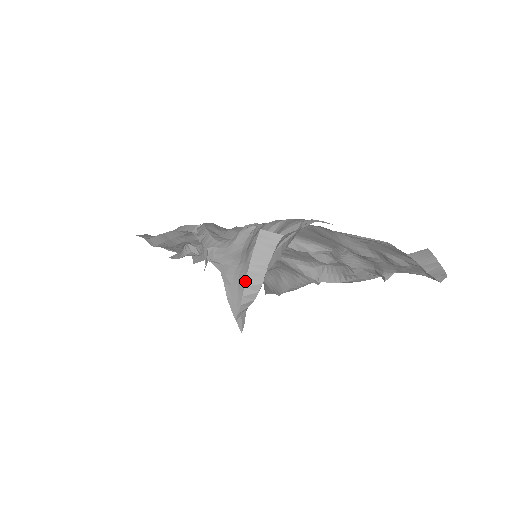
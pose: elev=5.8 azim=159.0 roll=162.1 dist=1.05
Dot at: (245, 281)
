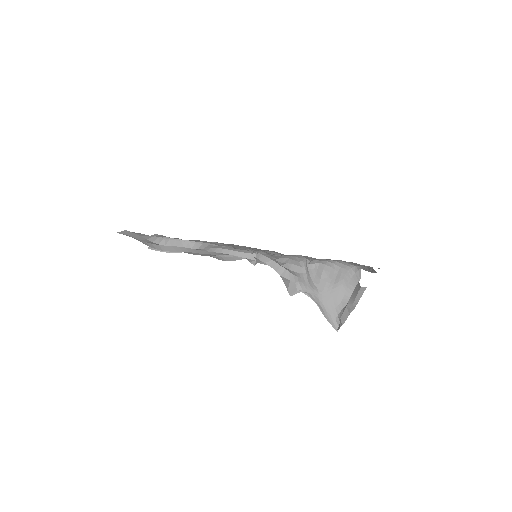
Dot at: (350, 311)
